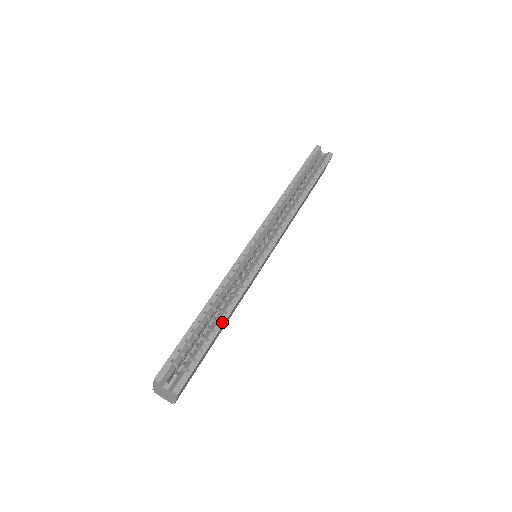
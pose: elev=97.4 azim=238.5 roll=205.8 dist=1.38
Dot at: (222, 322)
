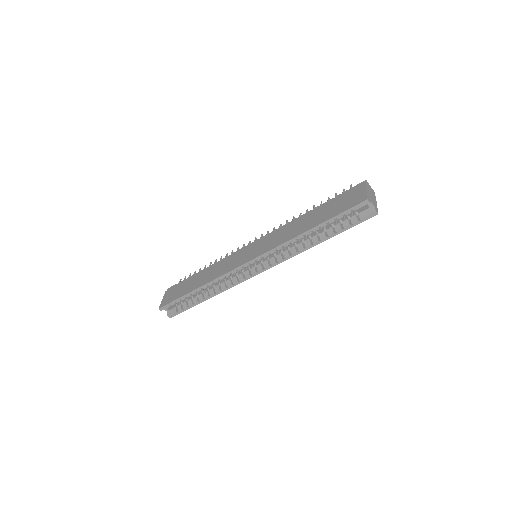
Dot at: (205, 299)
